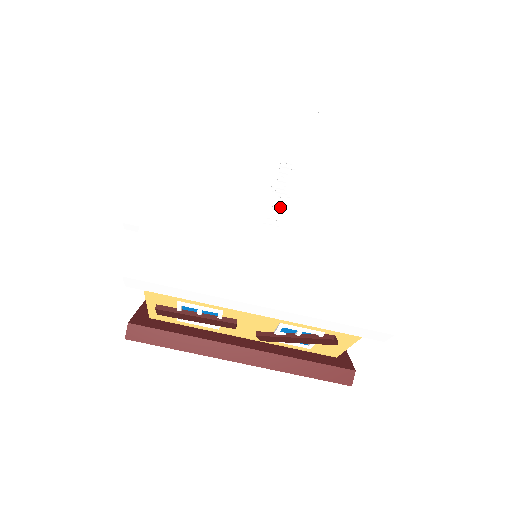
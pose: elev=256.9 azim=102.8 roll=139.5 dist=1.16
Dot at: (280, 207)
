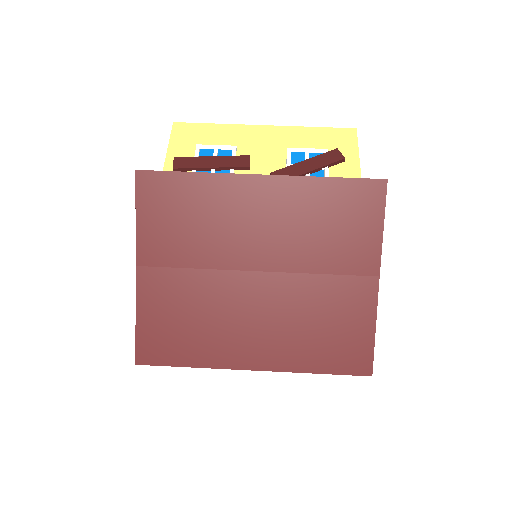
Dot at: occluded
